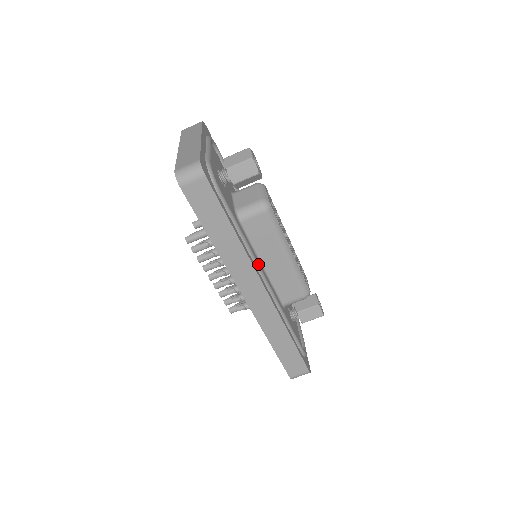
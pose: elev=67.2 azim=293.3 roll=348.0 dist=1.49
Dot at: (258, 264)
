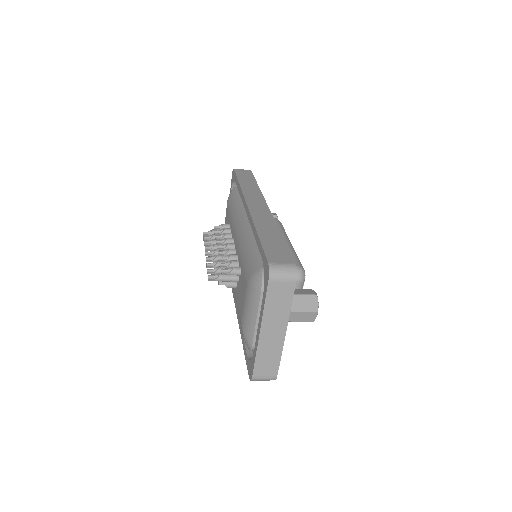
Dot at: occluded
